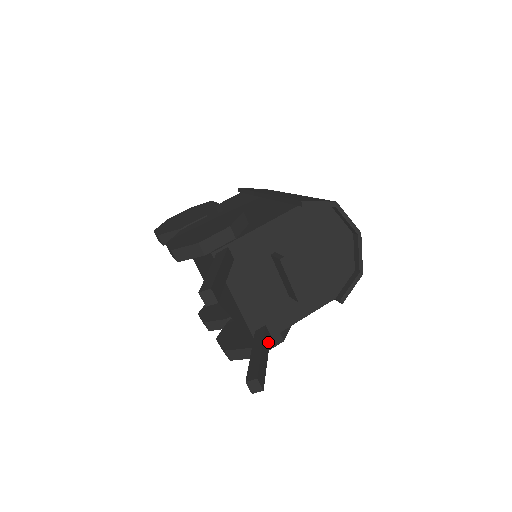
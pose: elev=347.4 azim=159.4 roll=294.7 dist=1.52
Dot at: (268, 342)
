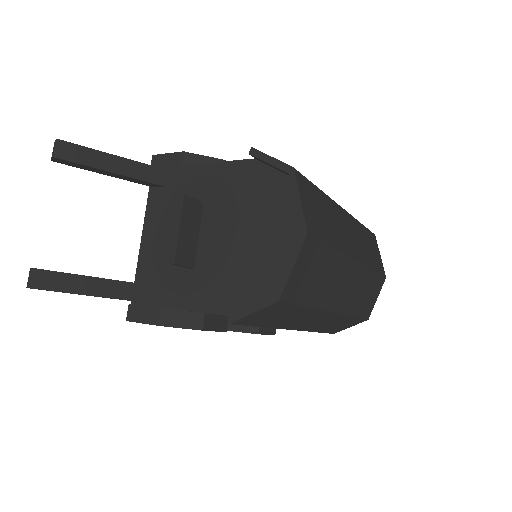
Dot at: (128, 296)
